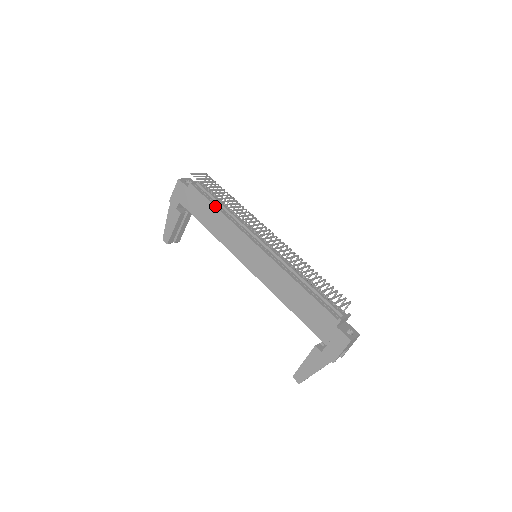
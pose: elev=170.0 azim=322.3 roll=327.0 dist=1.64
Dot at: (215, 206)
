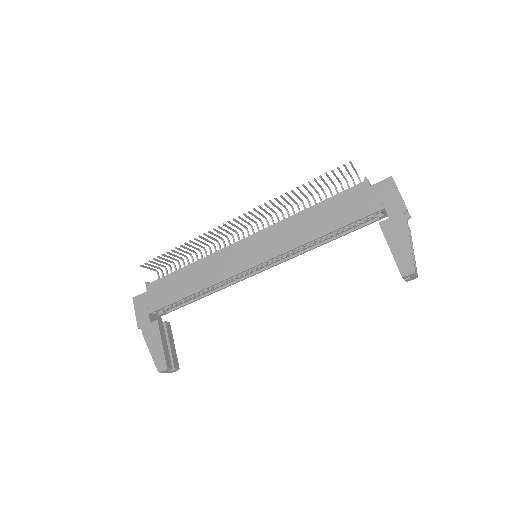
Dot at: (184, 267)
